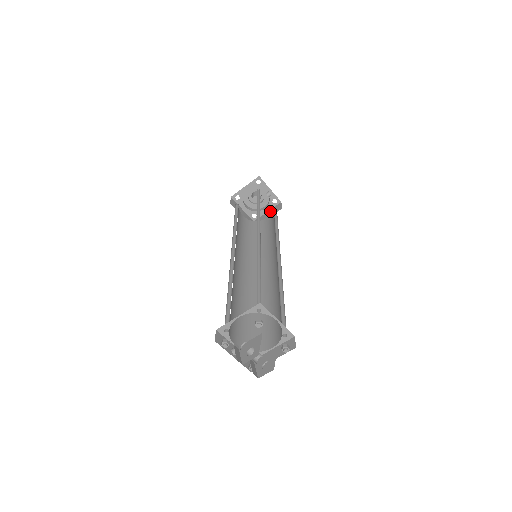
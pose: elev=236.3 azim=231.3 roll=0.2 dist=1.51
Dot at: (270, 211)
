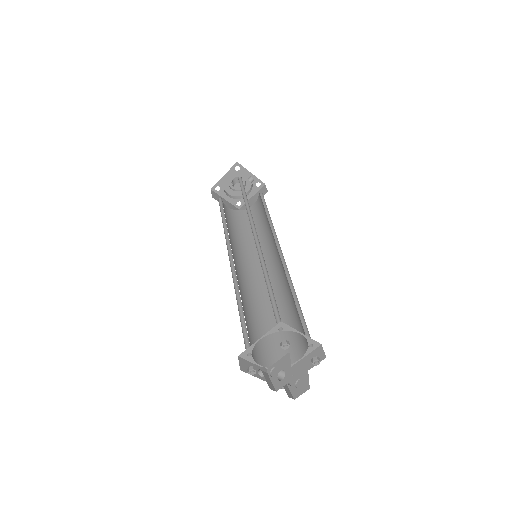
Dot at: (255, 196)
